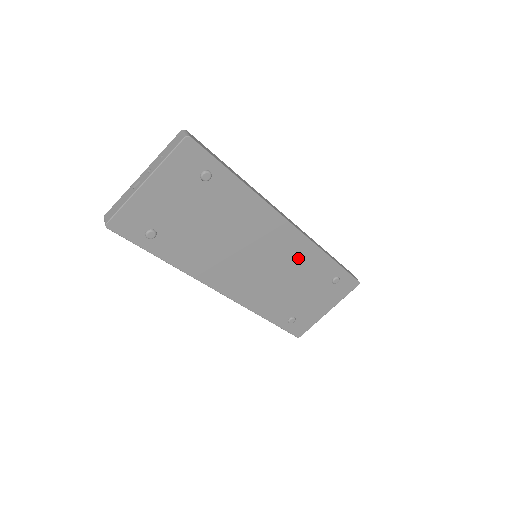
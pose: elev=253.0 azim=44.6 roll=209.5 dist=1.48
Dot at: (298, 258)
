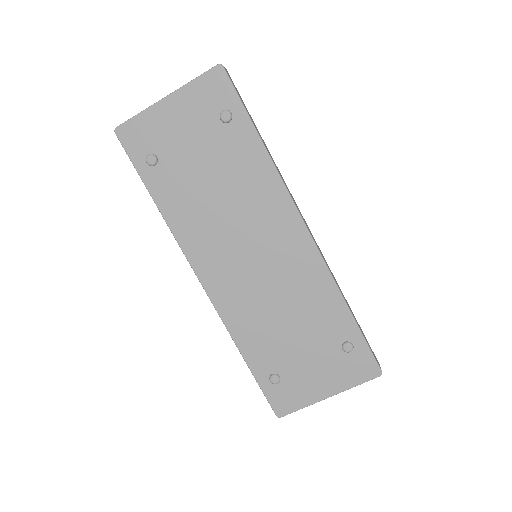
Dot at: (304, 282)
